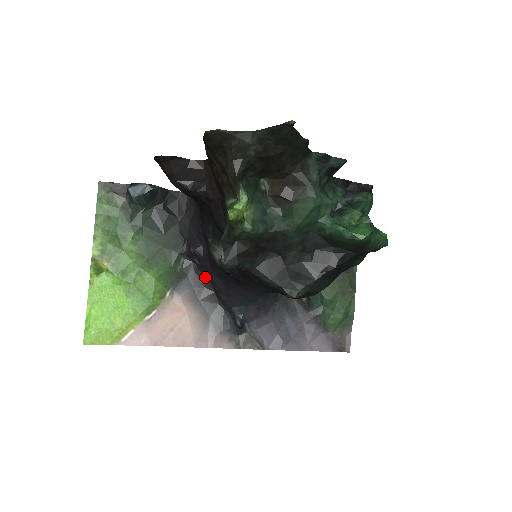
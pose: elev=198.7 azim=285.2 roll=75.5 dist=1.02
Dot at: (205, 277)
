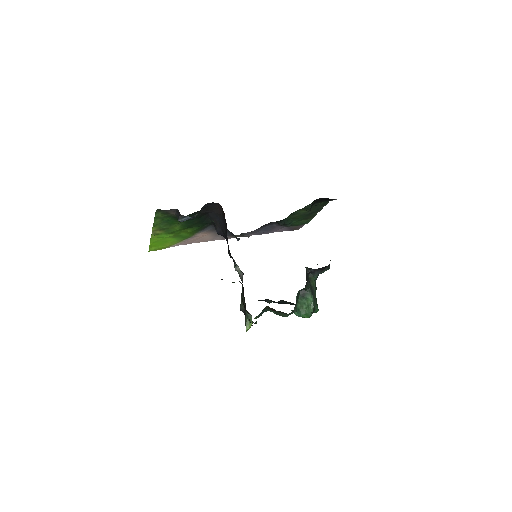
Dot at: occluded
